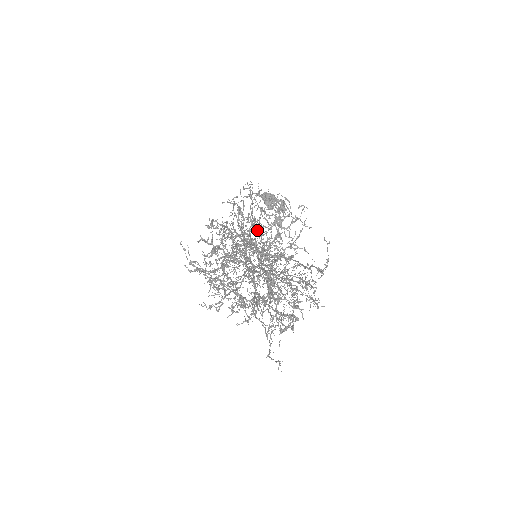
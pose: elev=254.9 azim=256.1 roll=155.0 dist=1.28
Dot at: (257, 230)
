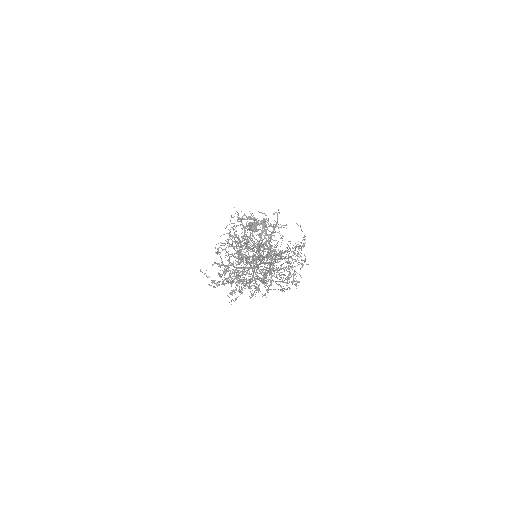
Dot at: occluded
